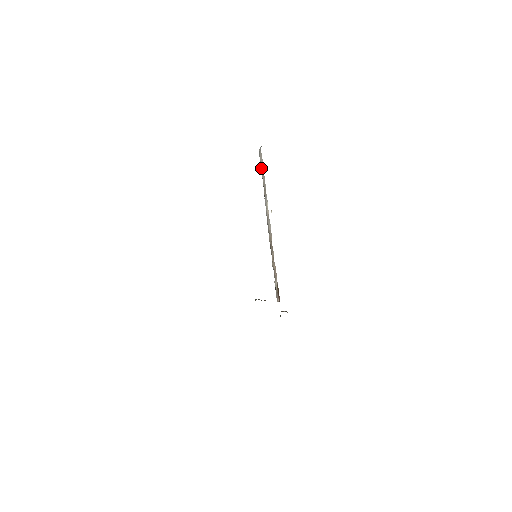
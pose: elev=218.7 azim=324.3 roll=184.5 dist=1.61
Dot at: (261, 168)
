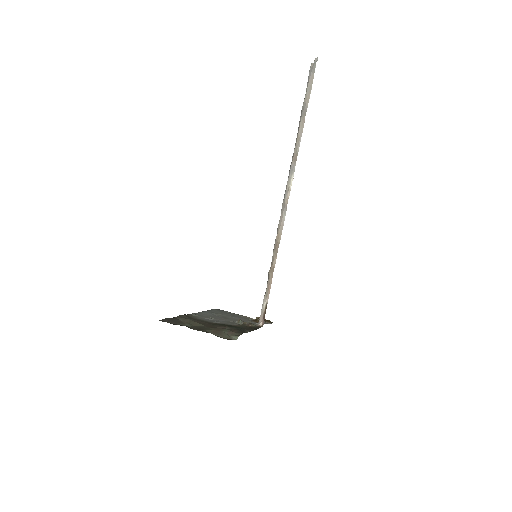
Dot at: (304, 103)
